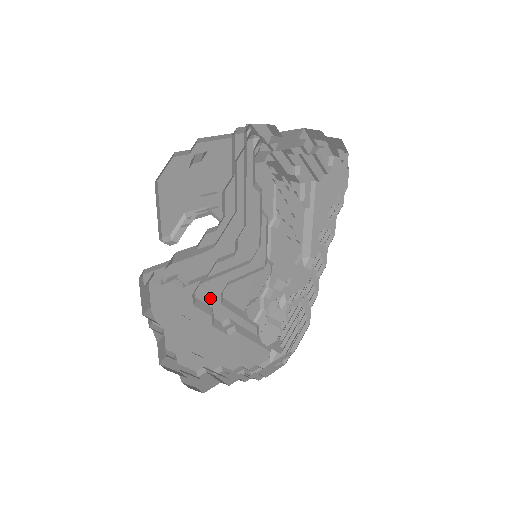
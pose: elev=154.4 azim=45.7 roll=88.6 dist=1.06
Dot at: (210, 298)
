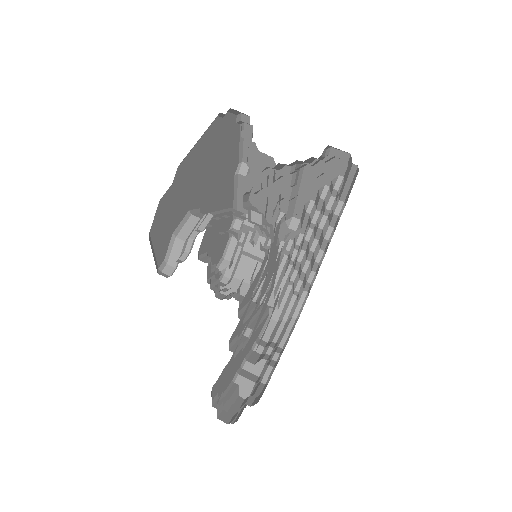
Dot at: (237, 332)
